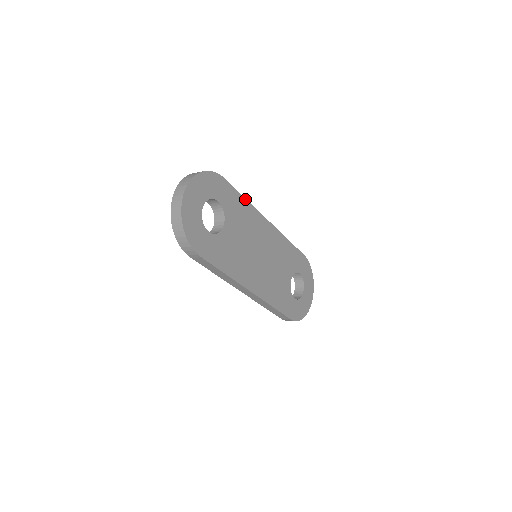
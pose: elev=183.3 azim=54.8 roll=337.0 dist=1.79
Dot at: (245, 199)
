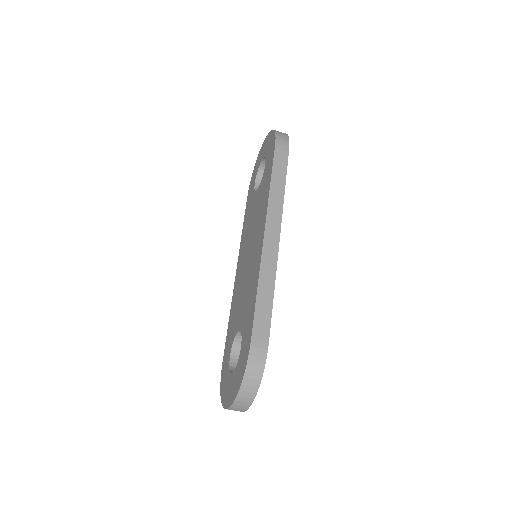
Dot at: occluded
